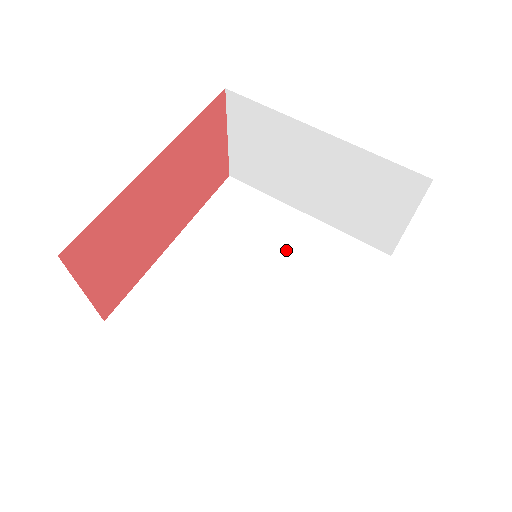
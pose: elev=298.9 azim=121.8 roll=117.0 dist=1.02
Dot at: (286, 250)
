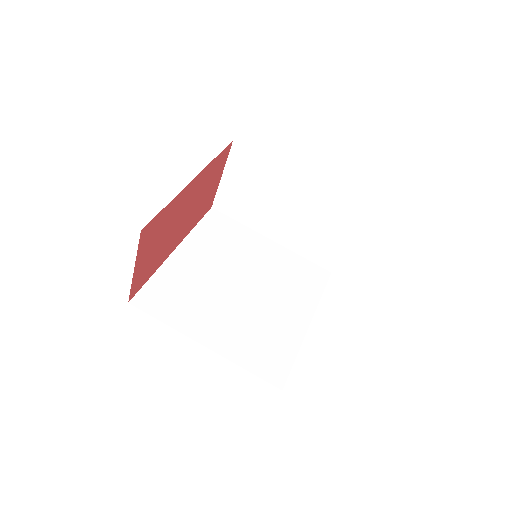
Dot at: (261, 263)
